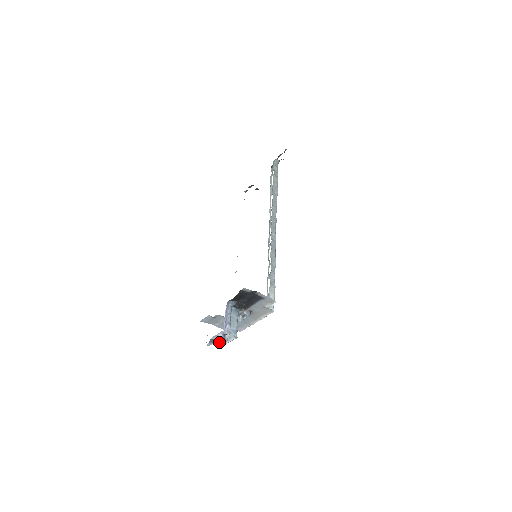
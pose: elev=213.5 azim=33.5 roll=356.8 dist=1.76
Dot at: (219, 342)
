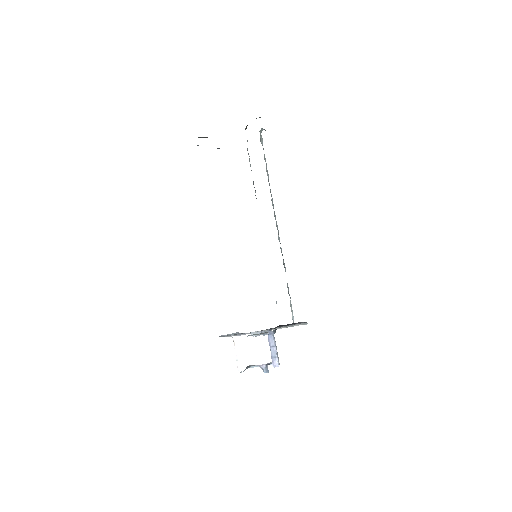
Dot at: (249, 366)
